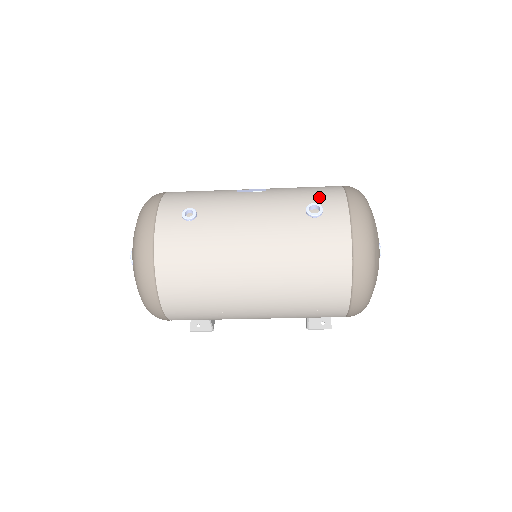
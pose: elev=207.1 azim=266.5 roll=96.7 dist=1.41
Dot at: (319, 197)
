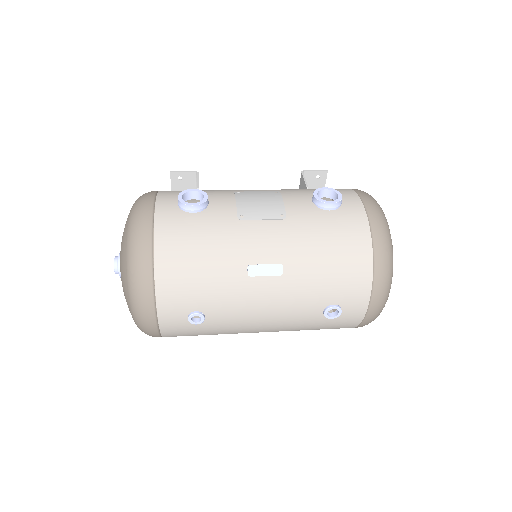
Dot at: (342, 293)
